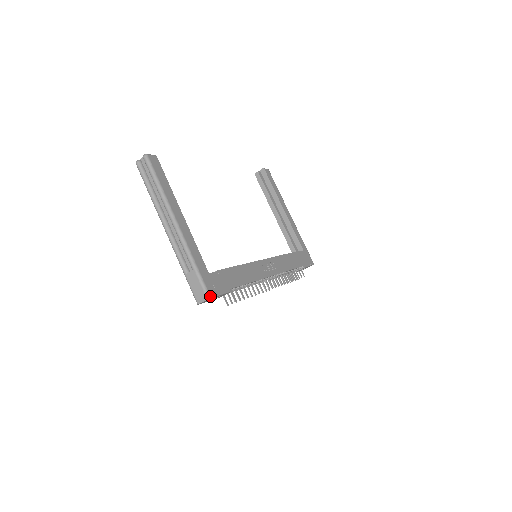
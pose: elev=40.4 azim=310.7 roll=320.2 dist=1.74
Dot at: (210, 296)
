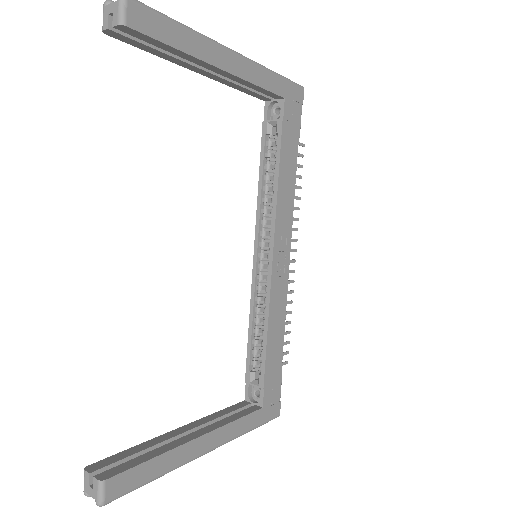
Dot at: (278, 416)
